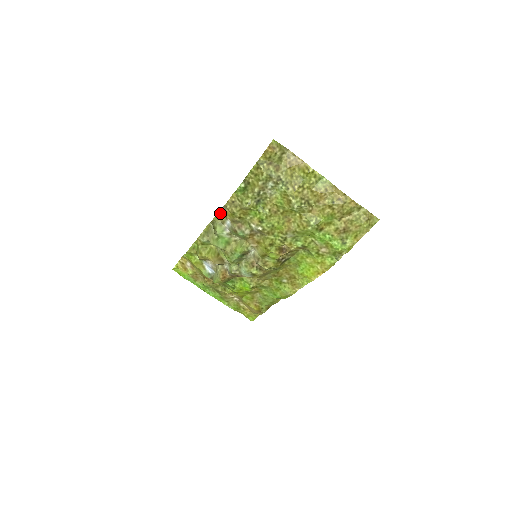
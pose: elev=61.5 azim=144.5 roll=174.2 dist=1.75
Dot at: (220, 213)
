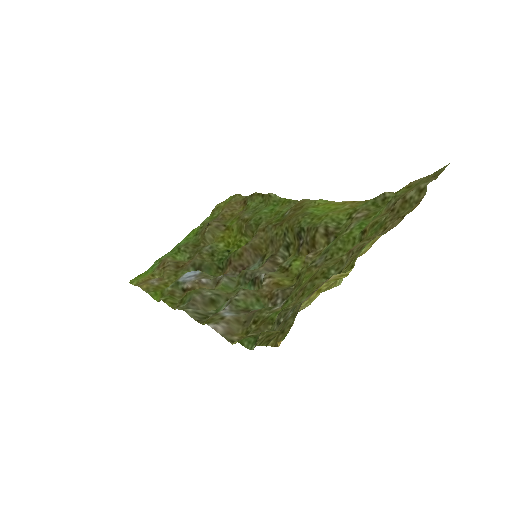
Dot at: (209, 323)
